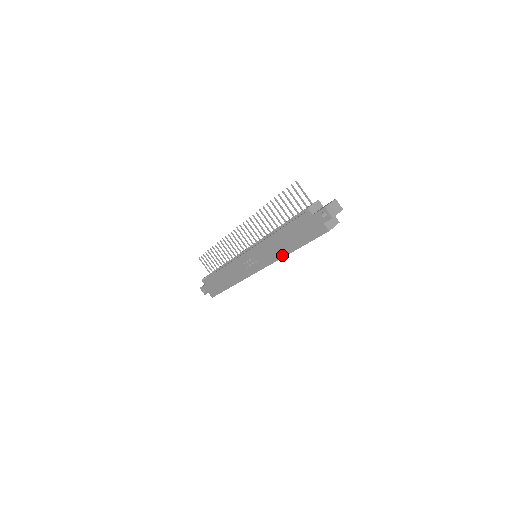
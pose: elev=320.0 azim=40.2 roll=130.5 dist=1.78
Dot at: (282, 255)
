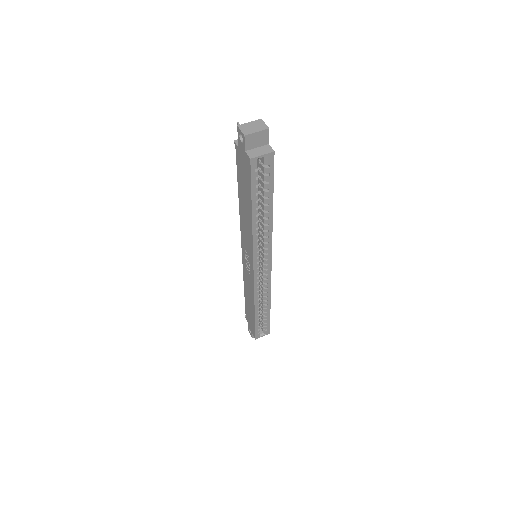
Dot at: (251, 231)
